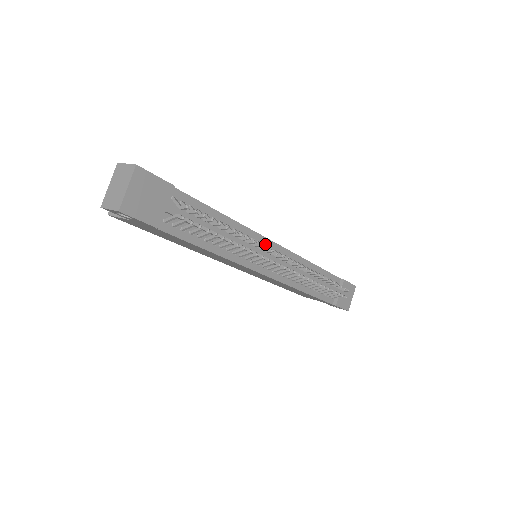
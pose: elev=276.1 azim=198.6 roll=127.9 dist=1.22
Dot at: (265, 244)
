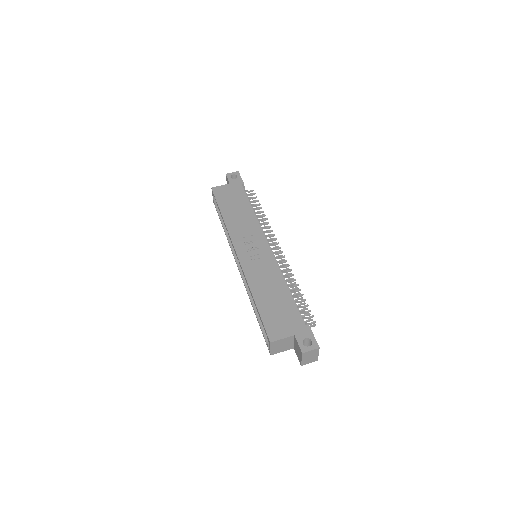
Dot at: occluded
